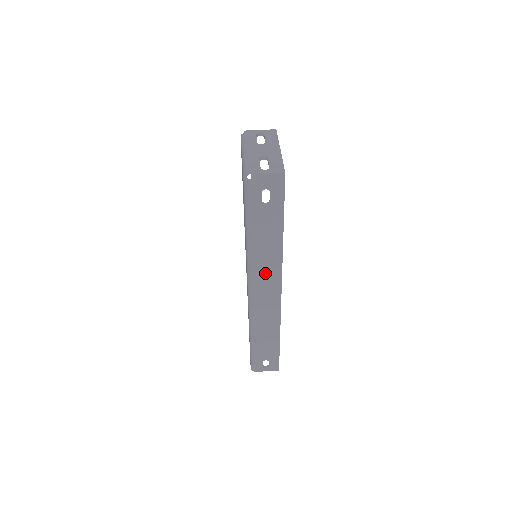
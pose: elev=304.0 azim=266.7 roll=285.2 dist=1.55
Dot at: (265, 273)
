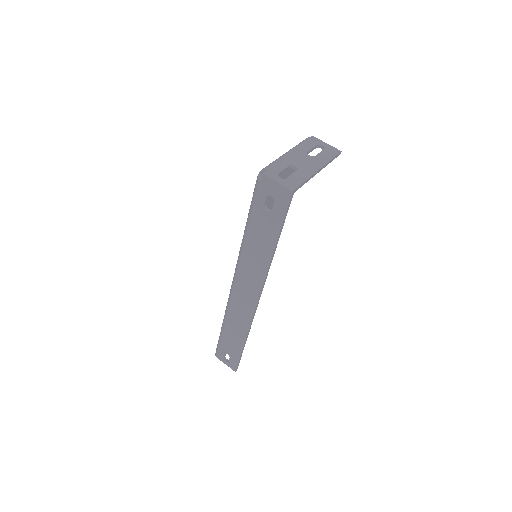
Dot at: (249, 275)
